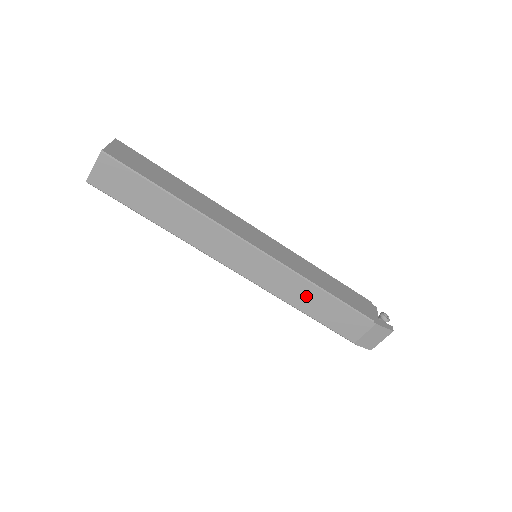
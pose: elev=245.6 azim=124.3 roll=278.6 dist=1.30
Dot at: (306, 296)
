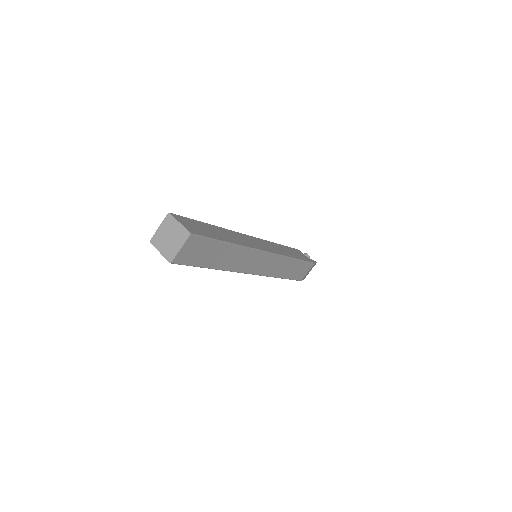
Dot at: (286, 268)
